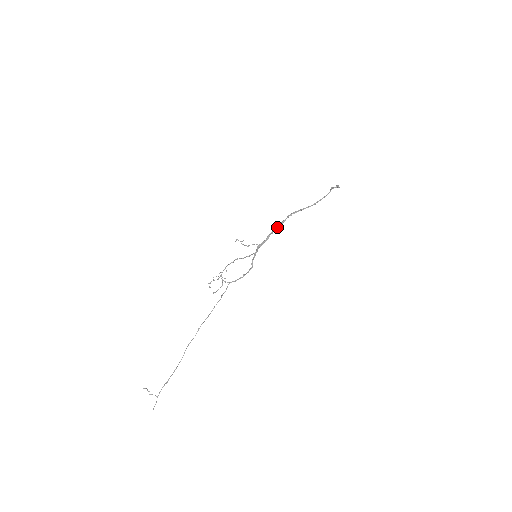
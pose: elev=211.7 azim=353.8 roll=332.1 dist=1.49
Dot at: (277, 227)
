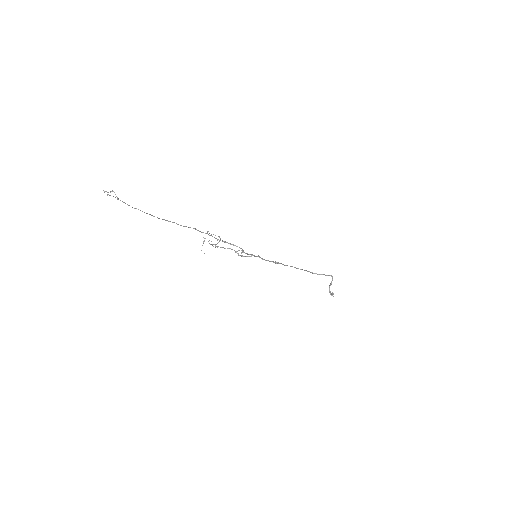
Dot at: (280, 263)
